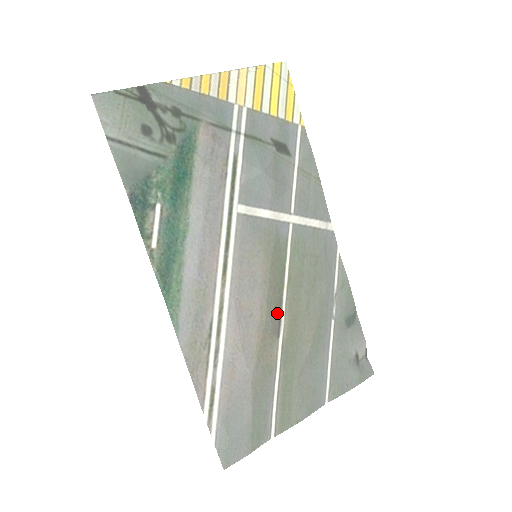
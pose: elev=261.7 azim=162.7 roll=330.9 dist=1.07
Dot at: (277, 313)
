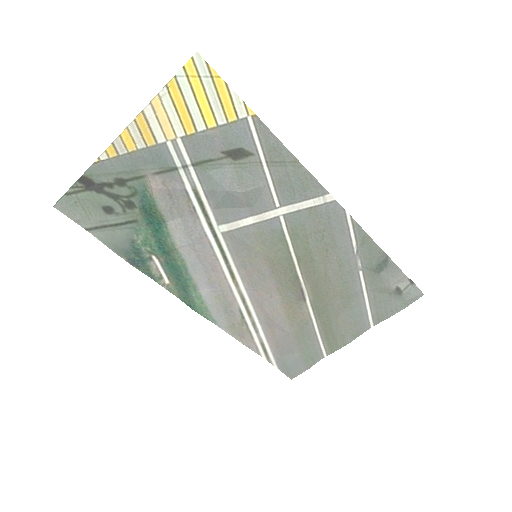
Dot at: (296, 286)
